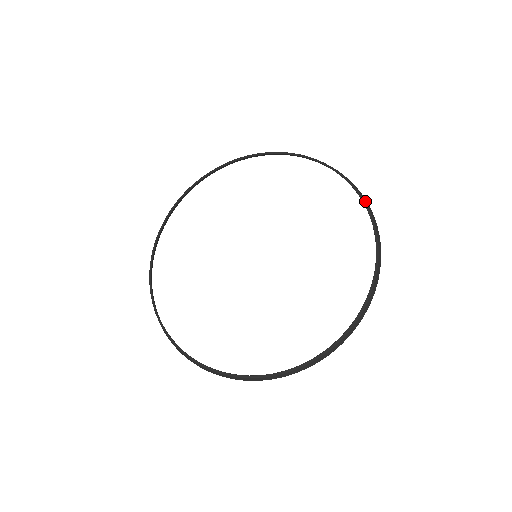
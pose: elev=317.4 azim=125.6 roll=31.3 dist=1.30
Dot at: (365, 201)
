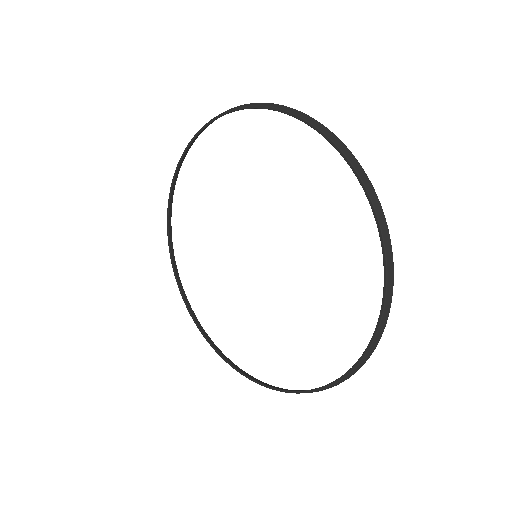
Dot at: (349, 160)
